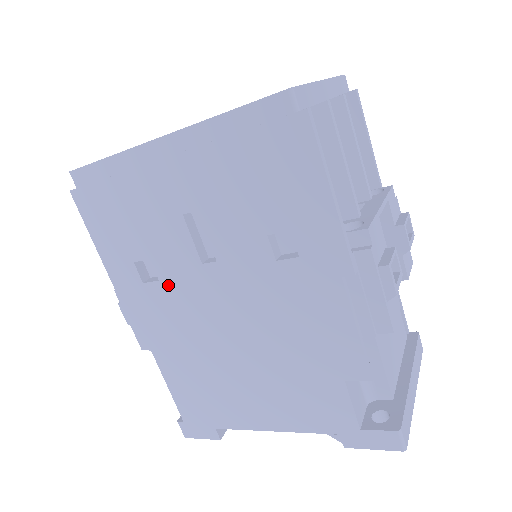
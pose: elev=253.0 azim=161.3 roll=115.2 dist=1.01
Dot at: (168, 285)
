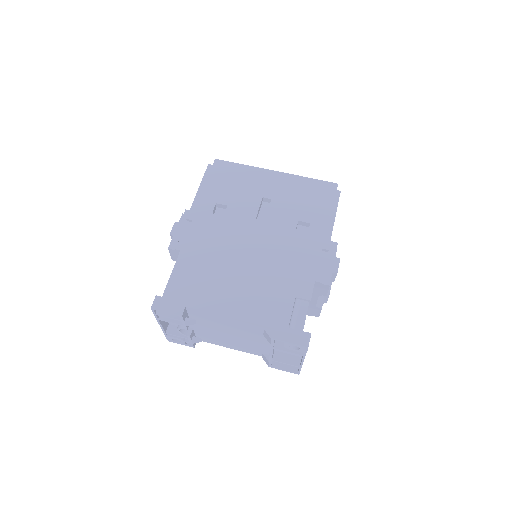
Dot at: (227, 220)
